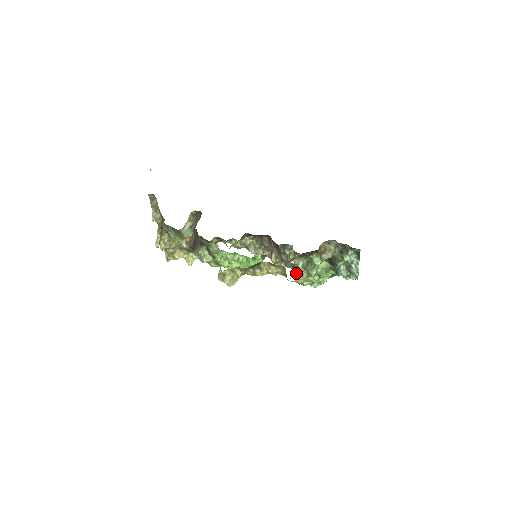
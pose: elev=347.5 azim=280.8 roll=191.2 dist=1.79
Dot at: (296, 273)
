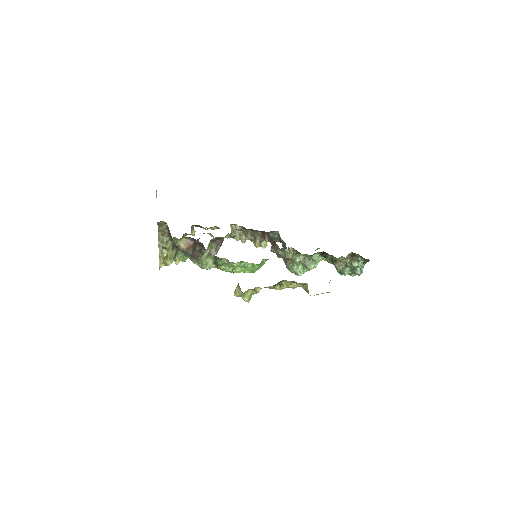
Dot at: (291, 266)
